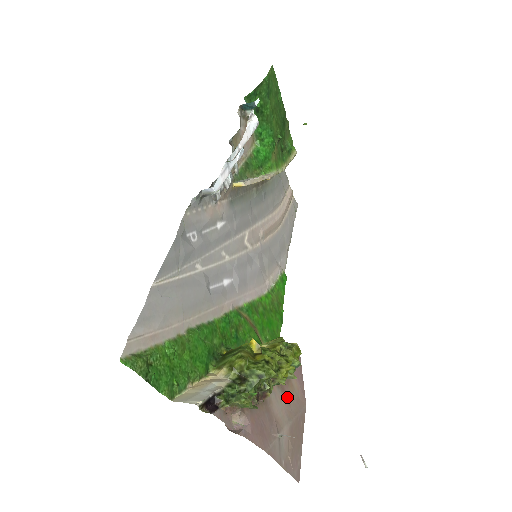
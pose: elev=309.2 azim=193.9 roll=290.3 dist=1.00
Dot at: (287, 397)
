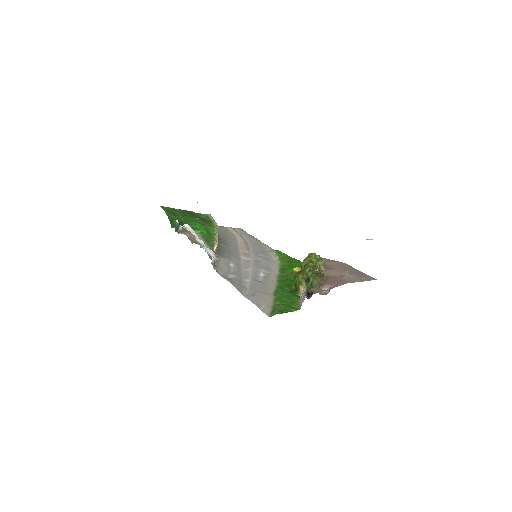
Dot at: (333, 269)
